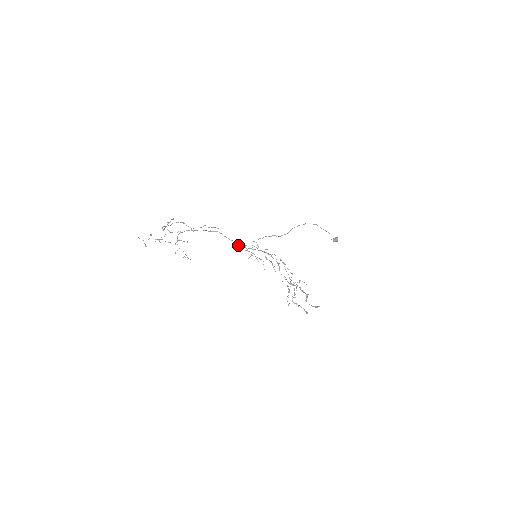
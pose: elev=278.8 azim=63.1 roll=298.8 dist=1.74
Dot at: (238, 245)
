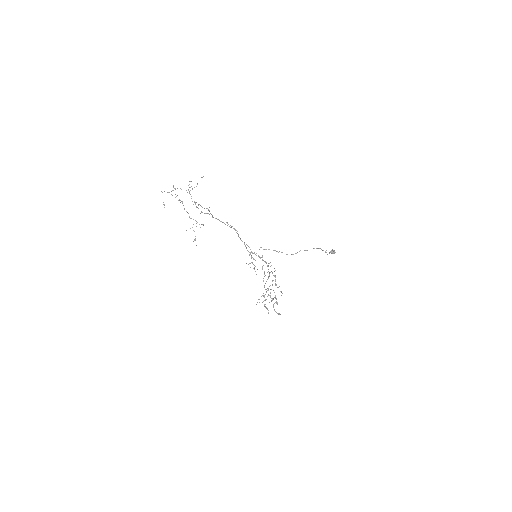
Dot at: occluded
